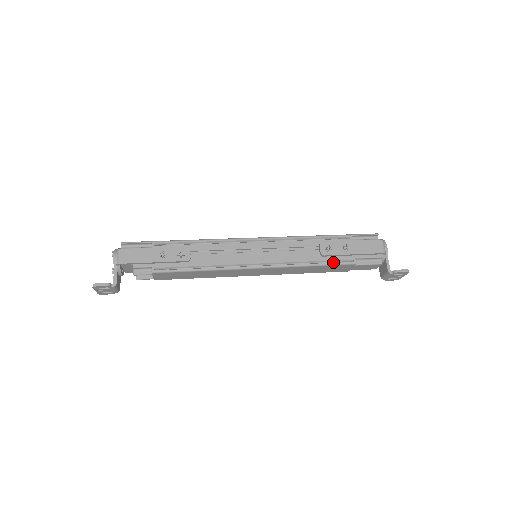
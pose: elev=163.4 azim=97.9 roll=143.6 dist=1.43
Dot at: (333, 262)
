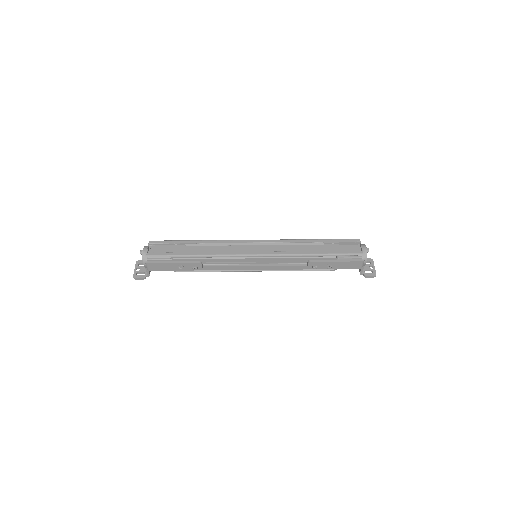
Dot at: occluded
